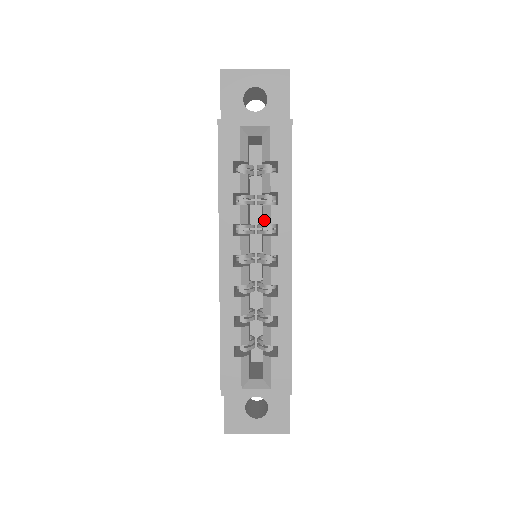
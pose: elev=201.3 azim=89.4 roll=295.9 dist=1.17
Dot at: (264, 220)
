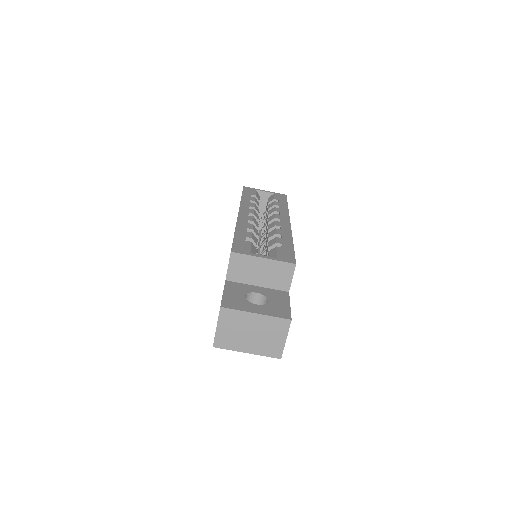
Dot at: (270, 213)
